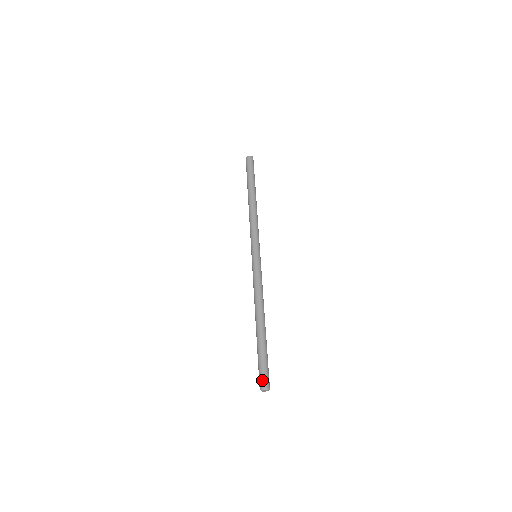
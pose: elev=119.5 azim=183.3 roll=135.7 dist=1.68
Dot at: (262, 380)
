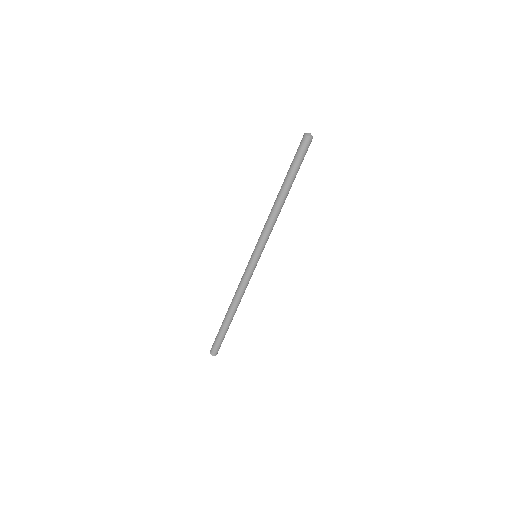
Dot at: (213, 350)
